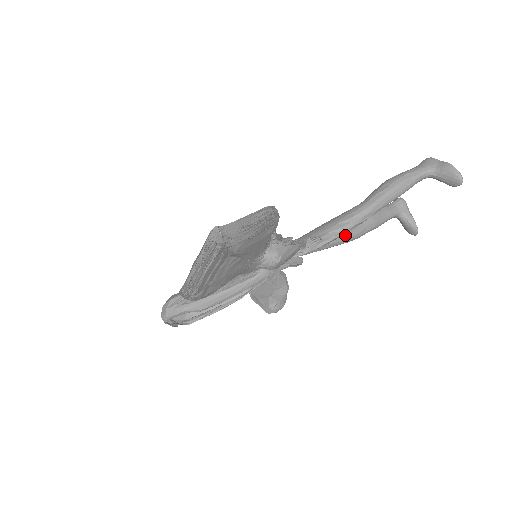
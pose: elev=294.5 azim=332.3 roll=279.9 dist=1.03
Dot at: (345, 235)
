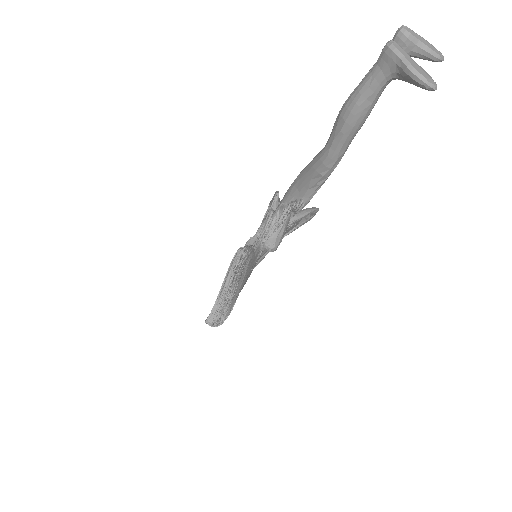
Dot at: occluded
